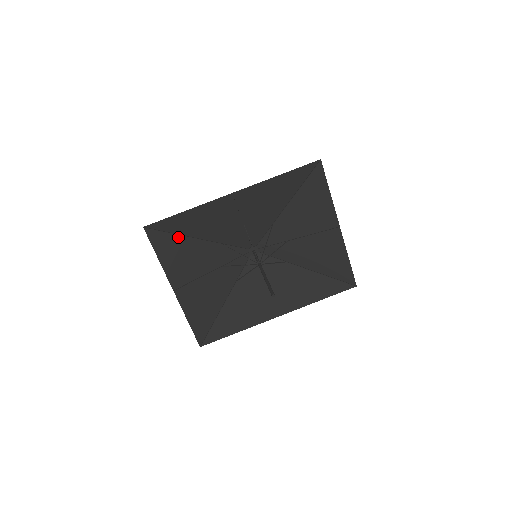
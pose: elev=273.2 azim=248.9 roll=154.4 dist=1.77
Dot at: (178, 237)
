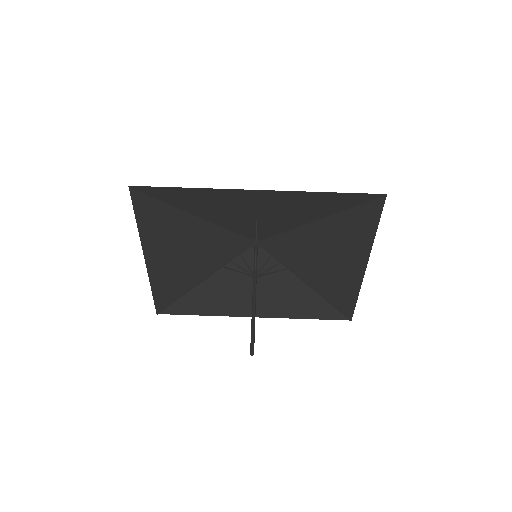
Dot at: (170, 207)
